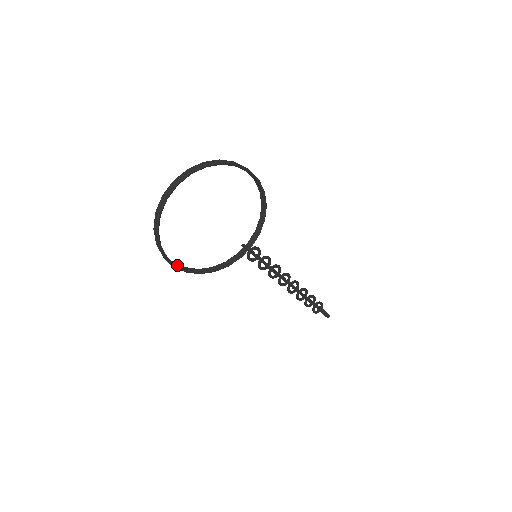
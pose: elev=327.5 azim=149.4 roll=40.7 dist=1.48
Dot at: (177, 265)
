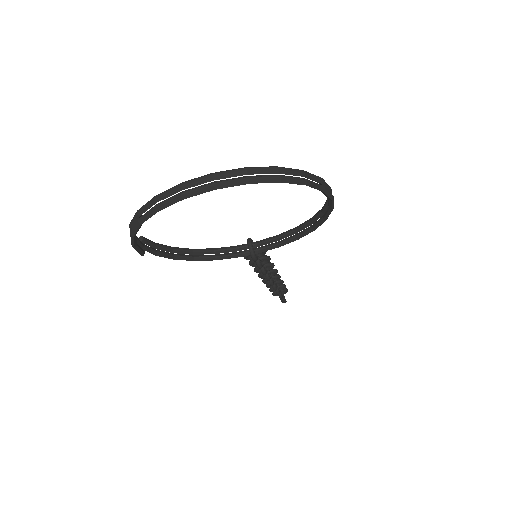
Dot at: (146, 246)
